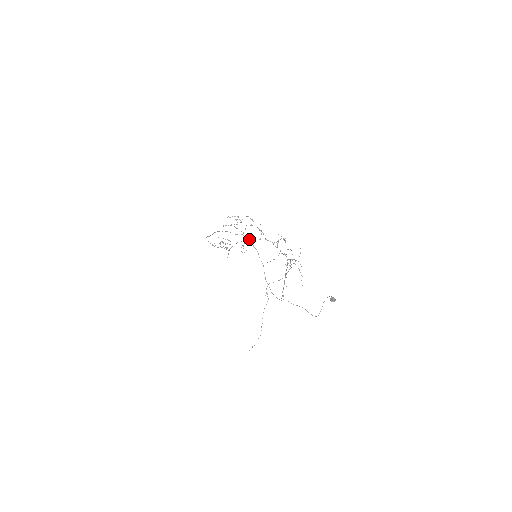
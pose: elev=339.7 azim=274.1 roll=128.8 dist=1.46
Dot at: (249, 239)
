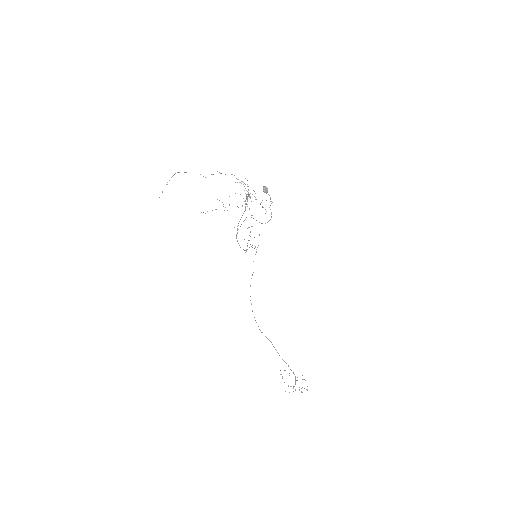
Dot at: occluded
